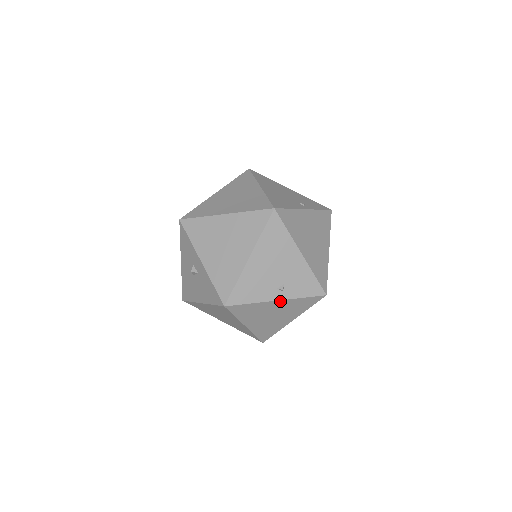
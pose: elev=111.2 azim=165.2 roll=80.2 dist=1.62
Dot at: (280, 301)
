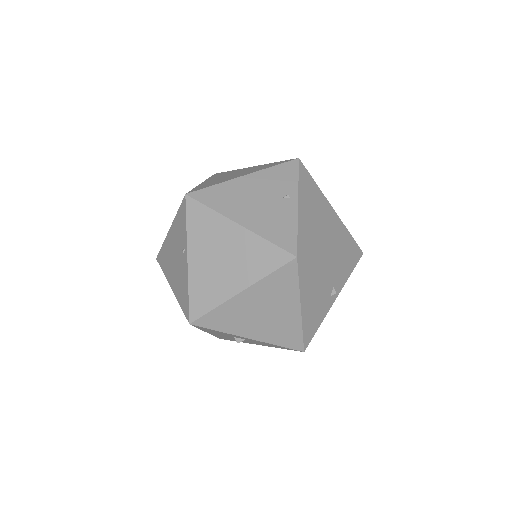
Dot at: (335, 298)
